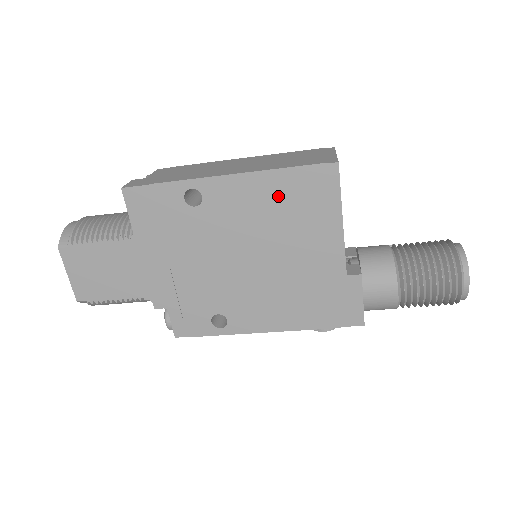
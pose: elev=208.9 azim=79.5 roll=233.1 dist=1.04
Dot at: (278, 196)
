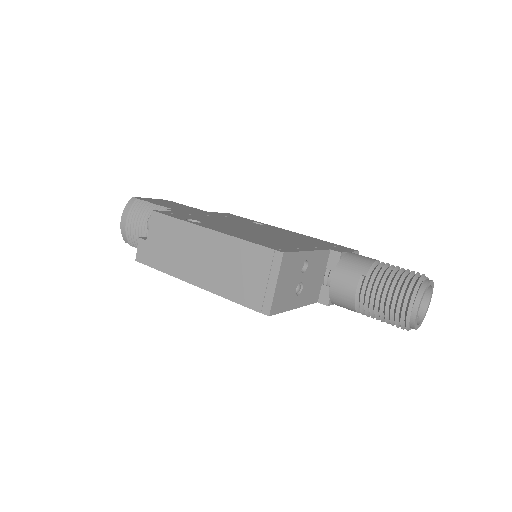
Dot at: occluded
